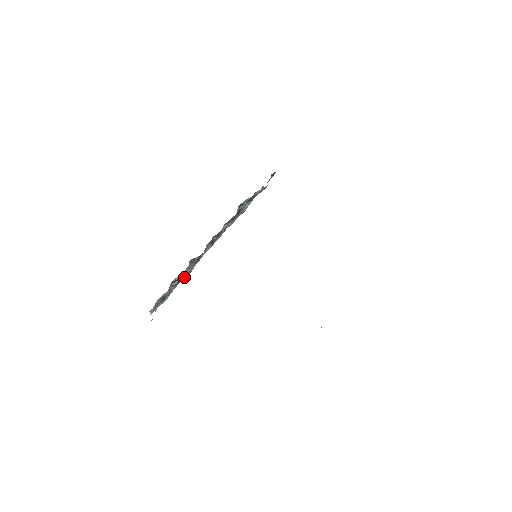
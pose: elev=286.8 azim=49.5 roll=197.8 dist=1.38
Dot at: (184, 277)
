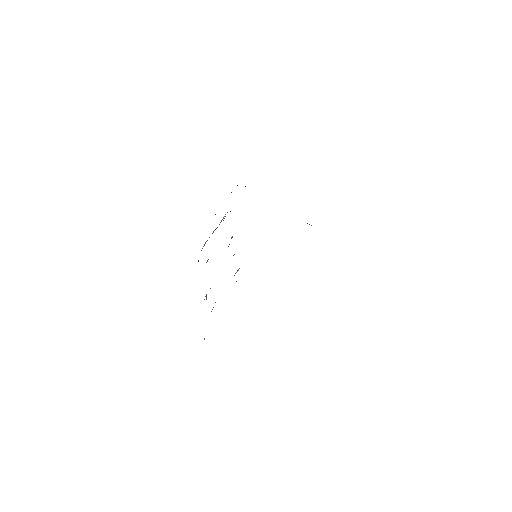
Dot at: occluded
